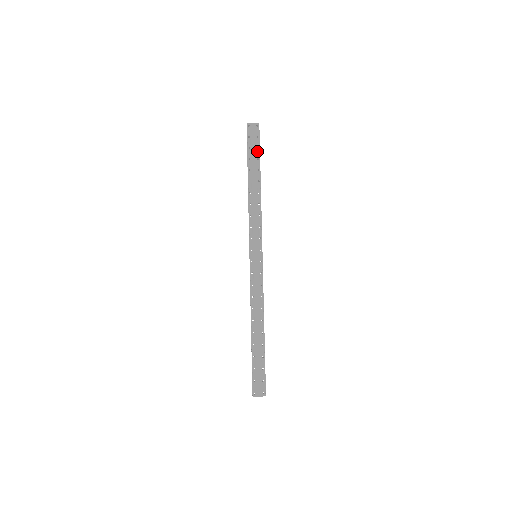
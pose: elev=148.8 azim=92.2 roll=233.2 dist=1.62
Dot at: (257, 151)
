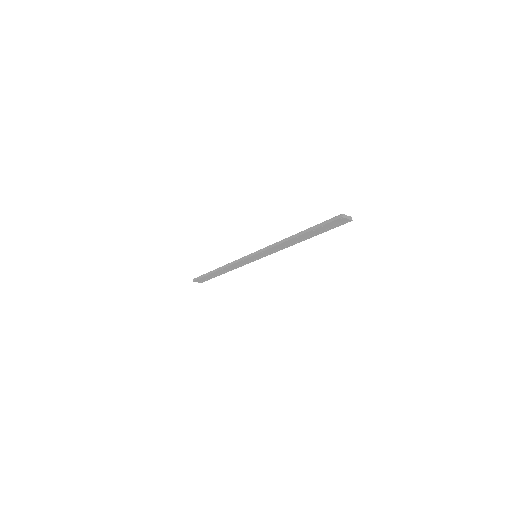
Dot at: occluded
